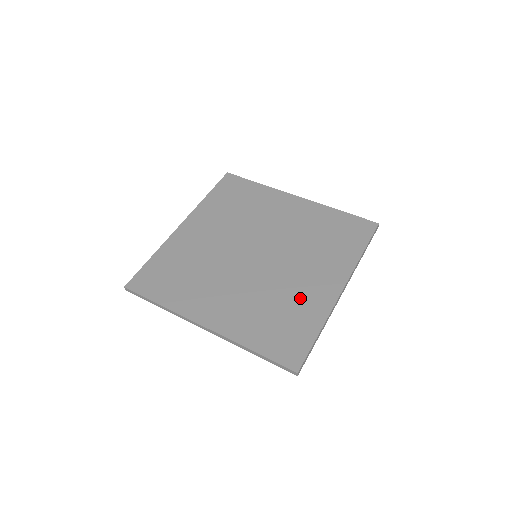
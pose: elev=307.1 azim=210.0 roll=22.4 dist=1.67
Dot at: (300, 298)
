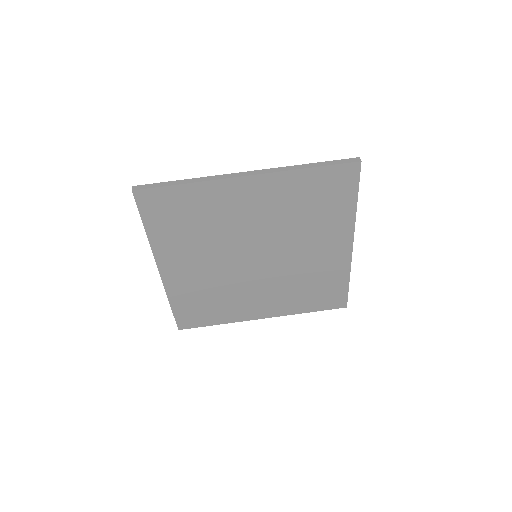
Dot at: (236, 304)
